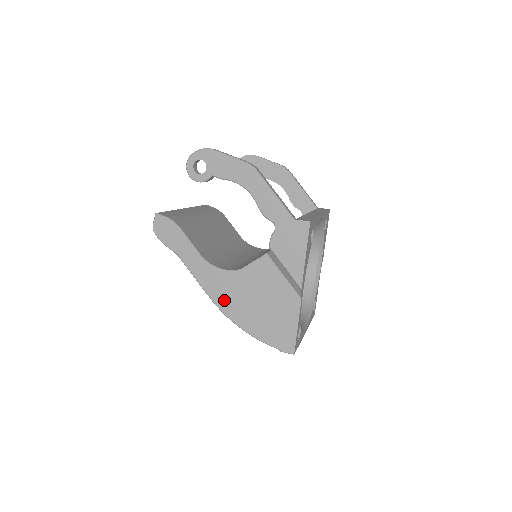
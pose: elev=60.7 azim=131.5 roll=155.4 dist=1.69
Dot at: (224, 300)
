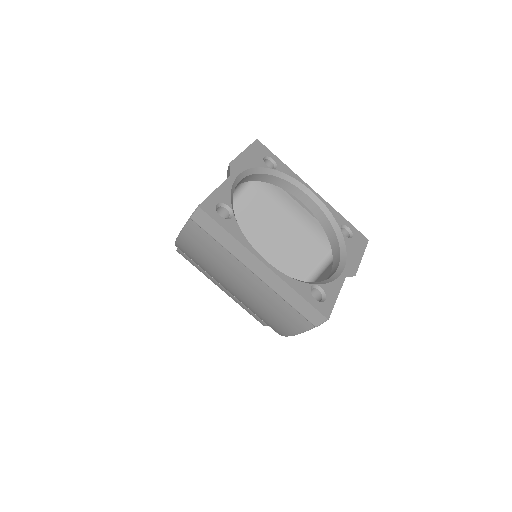
Dot at: occluded
